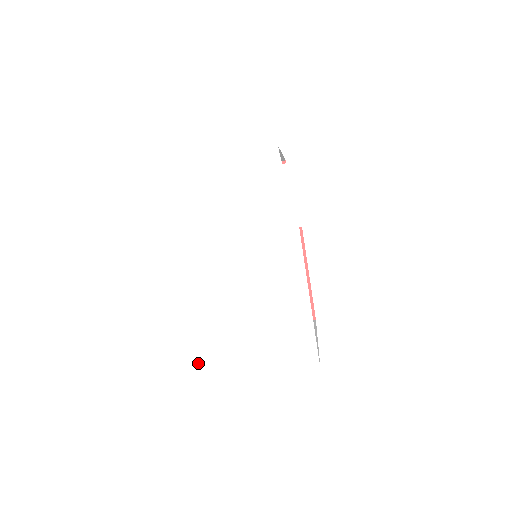
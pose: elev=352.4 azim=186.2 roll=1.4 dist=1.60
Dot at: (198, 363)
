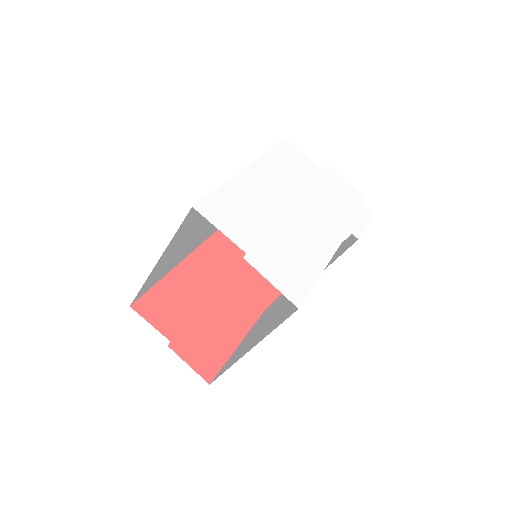
Dot at: (203, 201)
